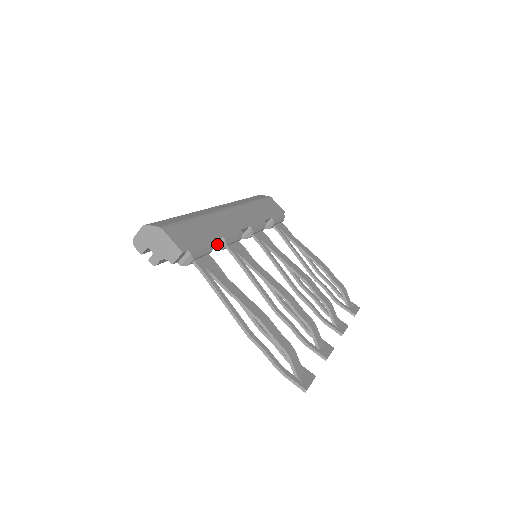
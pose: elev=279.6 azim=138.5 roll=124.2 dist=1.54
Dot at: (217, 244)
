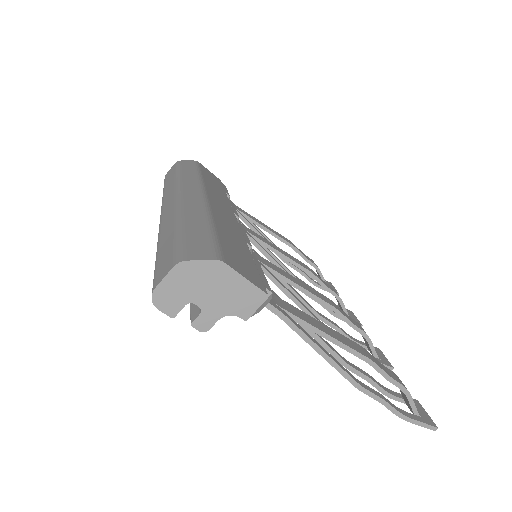
Dot at: occluded
